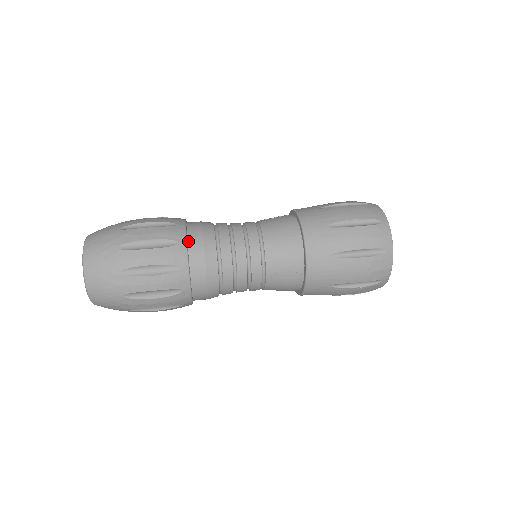
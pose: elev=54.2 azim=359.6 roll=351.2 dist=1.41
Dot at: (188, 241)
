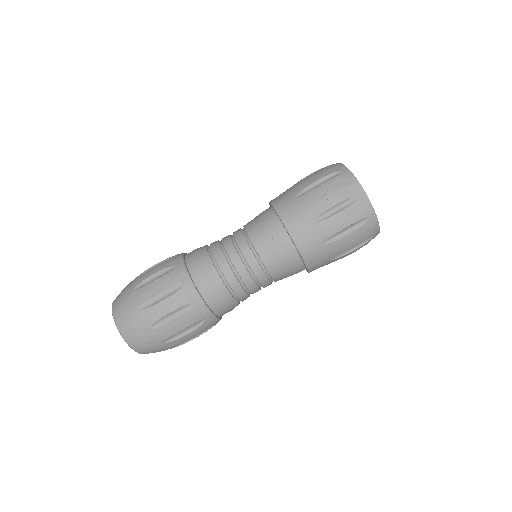
Dot at: (185, 255)
